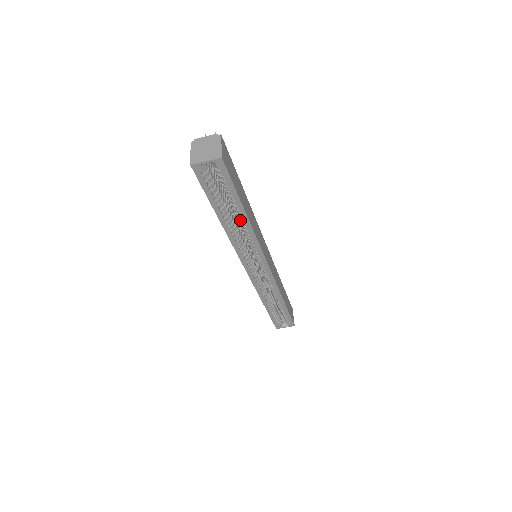
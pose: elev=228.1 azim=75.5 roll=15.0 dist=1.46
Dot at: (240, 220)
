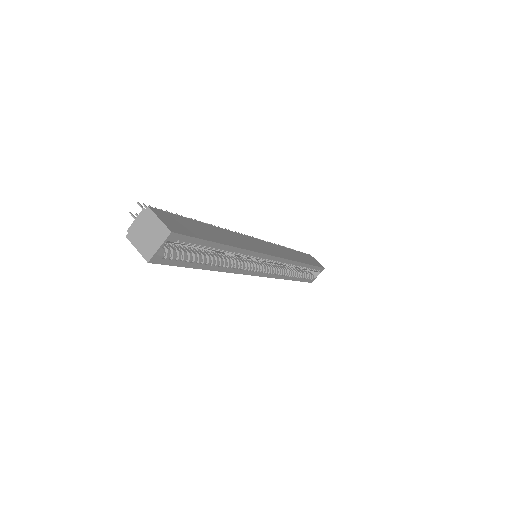
Dot at: (226, 253)
